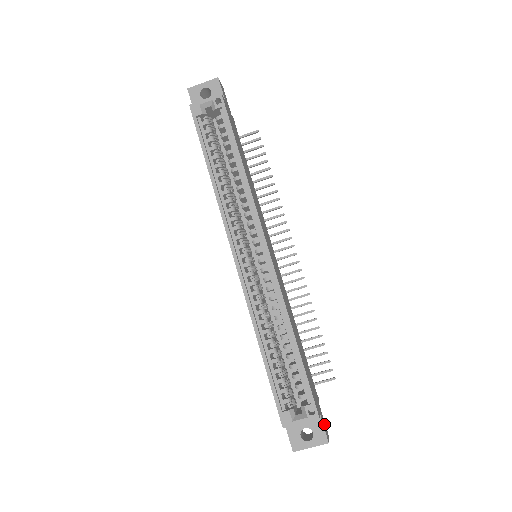
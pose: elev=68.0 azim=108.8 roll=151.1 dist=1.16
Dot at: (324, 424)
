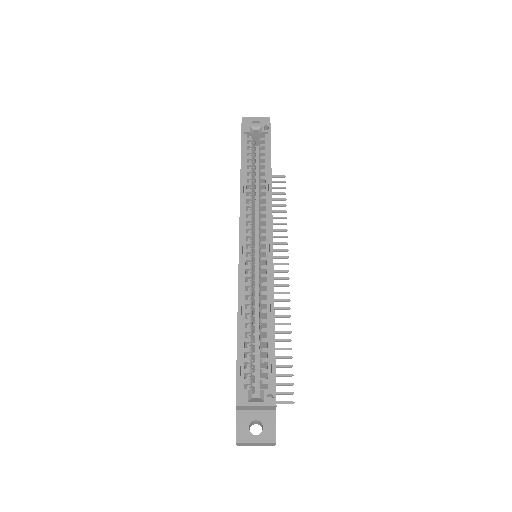
Dot at: occluded
